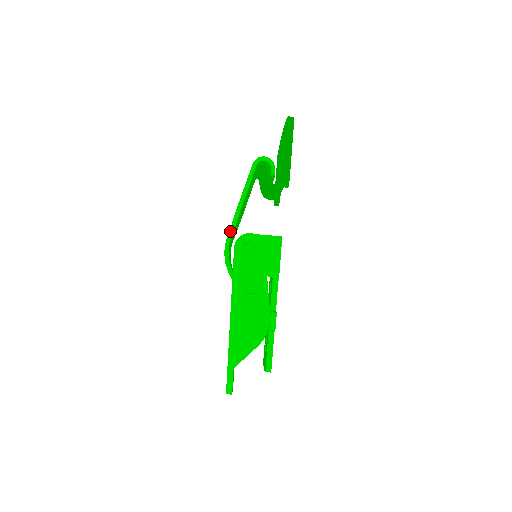
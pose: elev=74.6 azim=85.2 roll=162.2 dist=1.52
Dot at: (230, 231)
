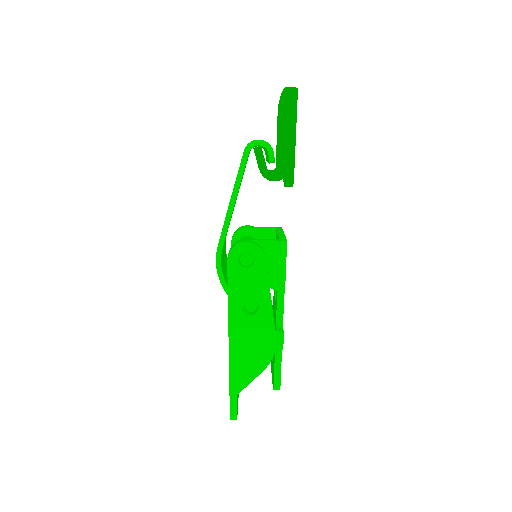
Dot at: (221, 237)
